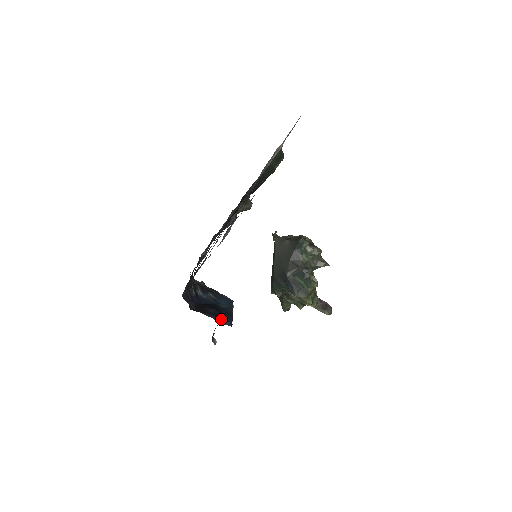
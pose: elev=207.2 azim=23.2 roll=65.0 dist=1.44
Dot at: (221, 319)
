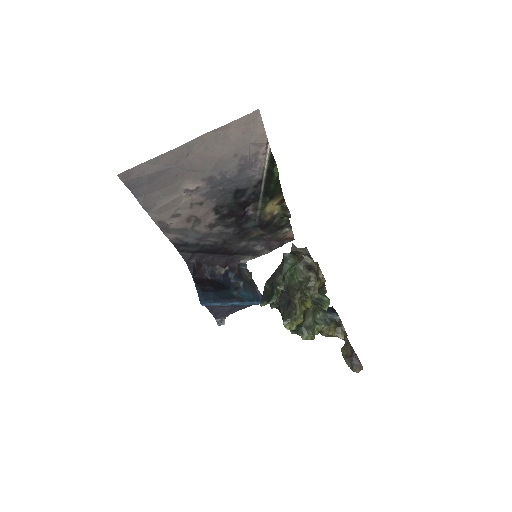
Dot at: (202, 294)
